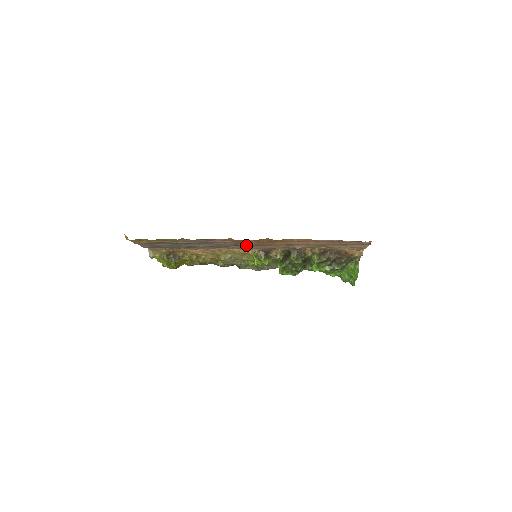
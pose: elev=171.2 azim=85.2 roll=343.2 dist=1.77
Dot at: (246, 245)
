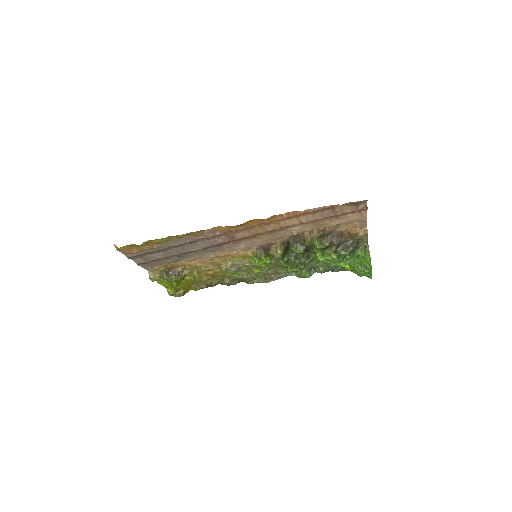
Dot at: (240, 239)
